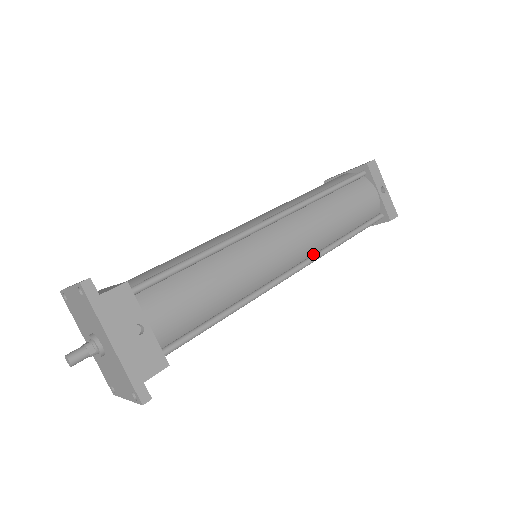
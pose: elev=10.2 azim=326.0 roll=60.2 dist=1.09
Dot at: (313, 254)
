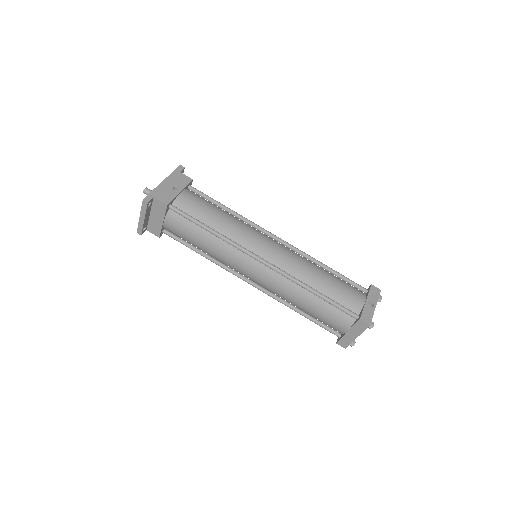
Dot at: (284, 271)
